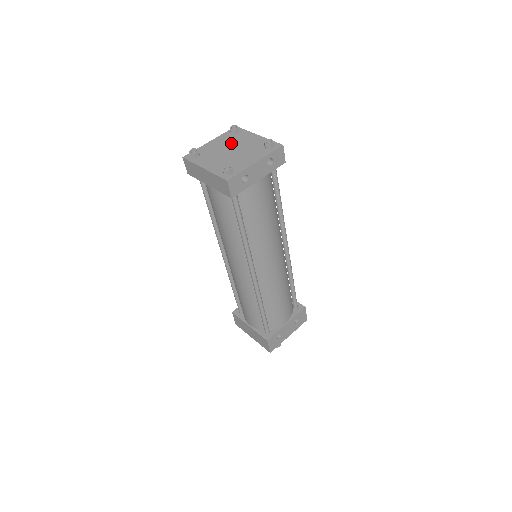
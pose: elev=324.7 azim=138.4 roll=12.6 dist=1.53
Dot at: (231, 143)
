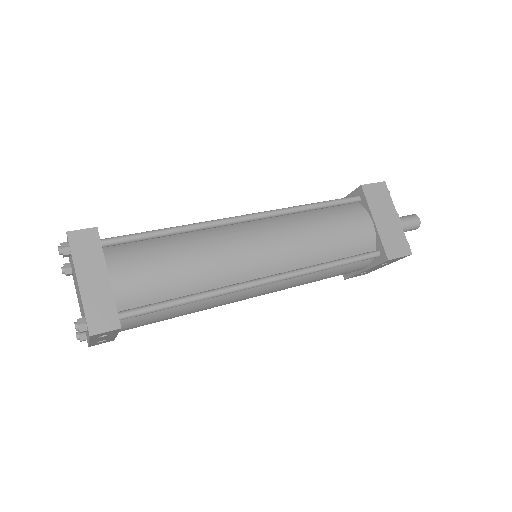
Dot at: (74, 275)
